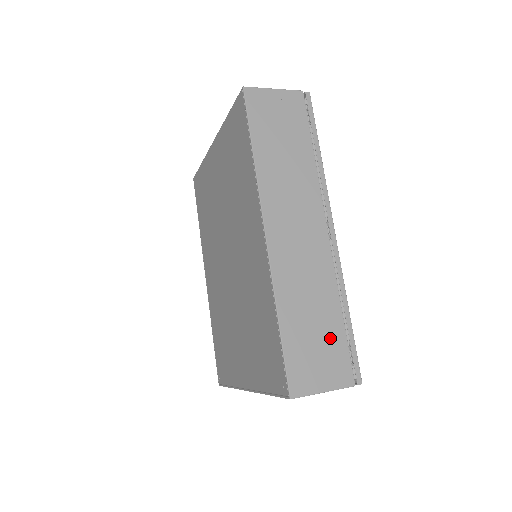
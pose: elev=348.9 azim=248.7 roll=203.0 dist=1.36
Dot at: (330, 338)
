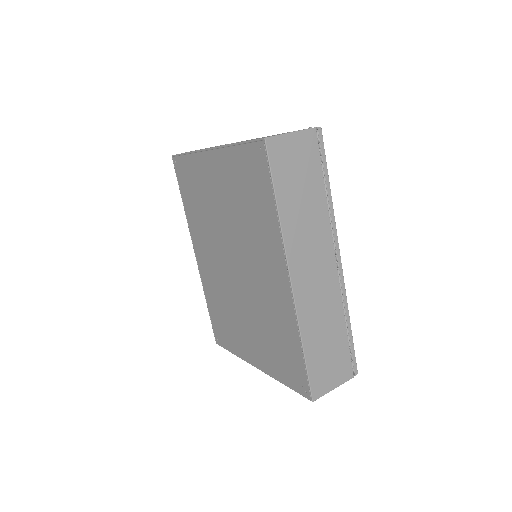
Dot at: (338, 349)
